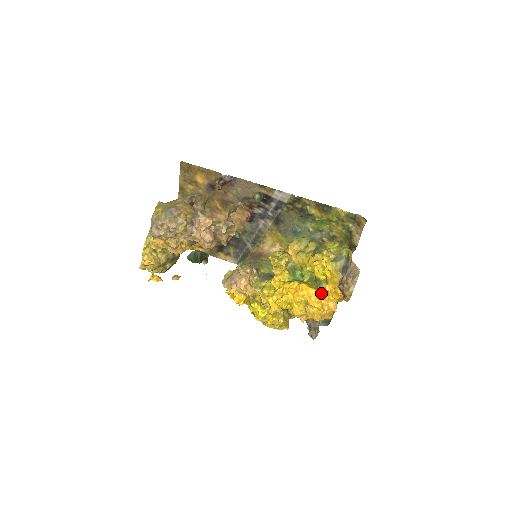
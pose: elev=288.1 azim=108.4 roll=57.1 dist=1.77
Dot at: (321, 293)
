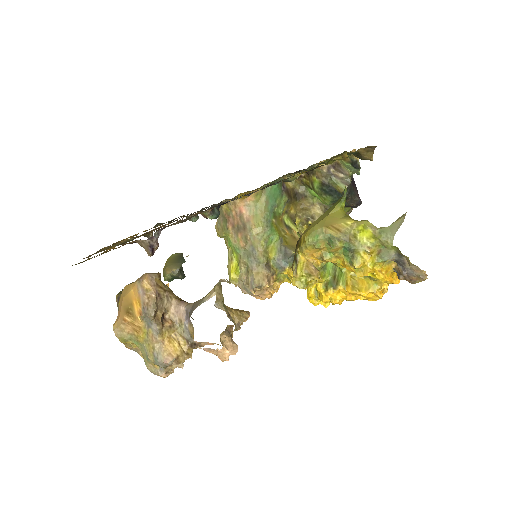
Dot at: (379, 291)
